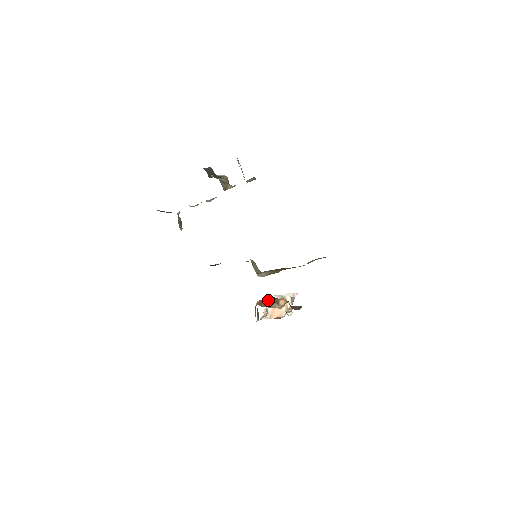
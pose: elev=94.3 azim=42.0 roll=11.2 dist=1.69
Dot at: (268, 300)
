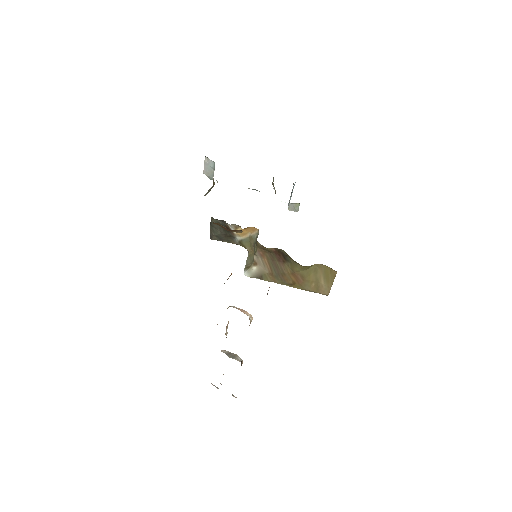
Dot at: occluded
